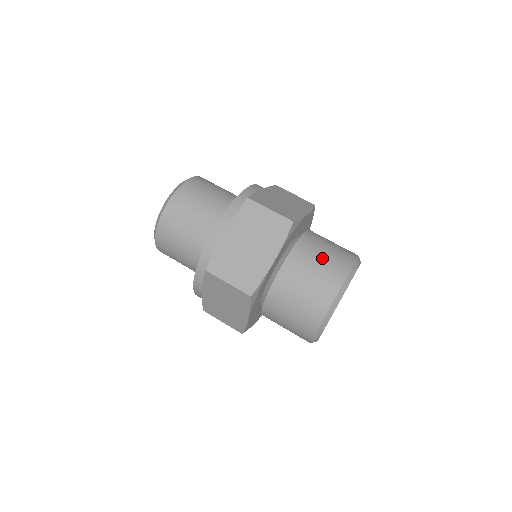
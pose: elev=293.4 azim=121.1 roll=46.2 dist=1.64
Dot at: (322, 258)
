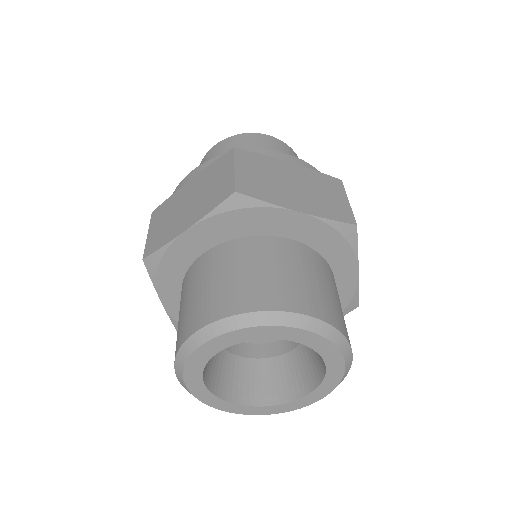
Dot at: (330, 290)
